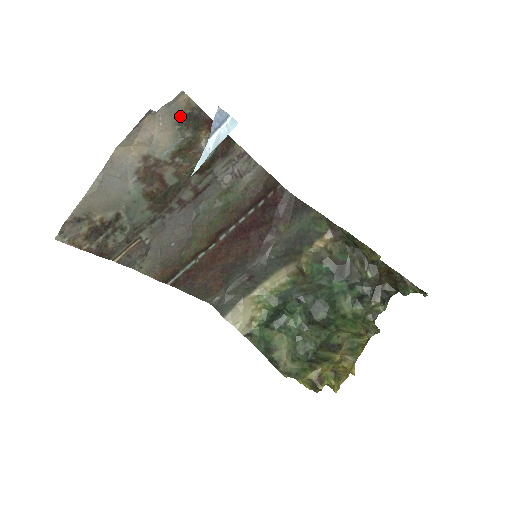
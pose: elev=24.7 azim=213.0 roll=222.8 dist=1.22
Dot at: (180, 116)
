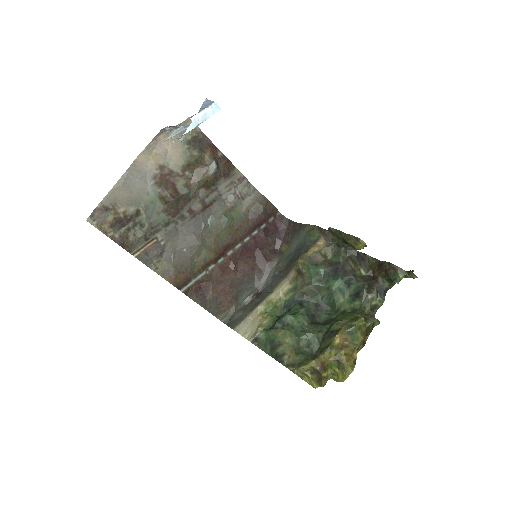
Dot at: (188, 138)
